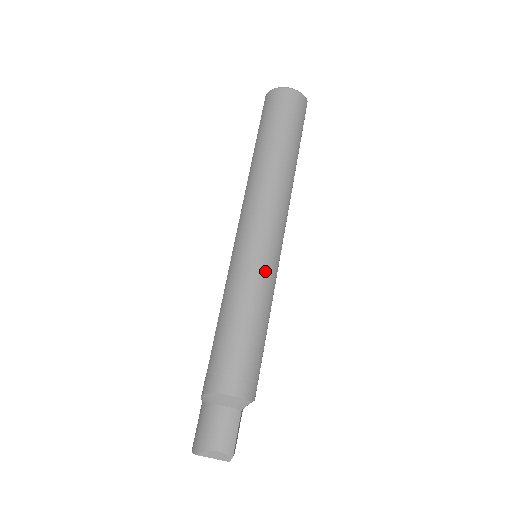
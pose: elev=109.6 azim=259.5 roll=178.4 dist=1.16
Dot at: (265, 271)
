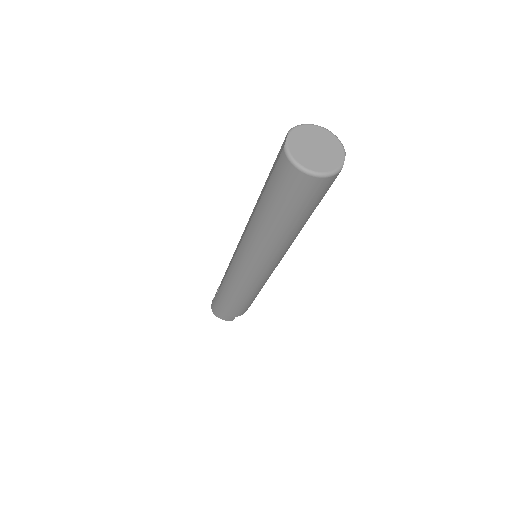
Dot at: (257, 284)
